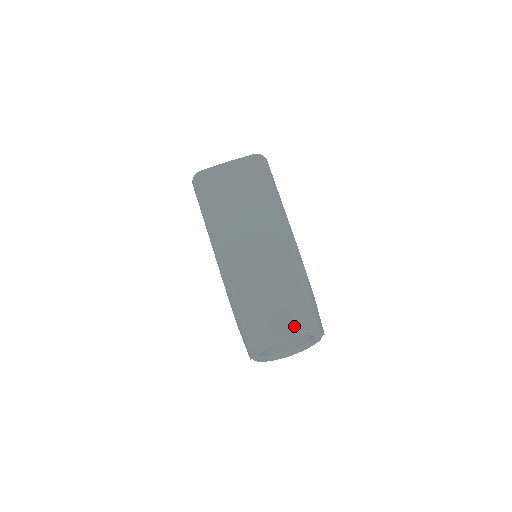
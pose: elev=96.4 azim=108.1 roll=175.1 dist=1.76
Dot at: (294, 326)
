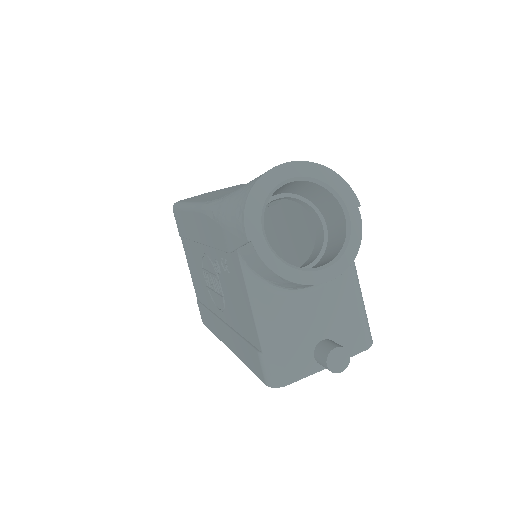
Dot at: occluded
